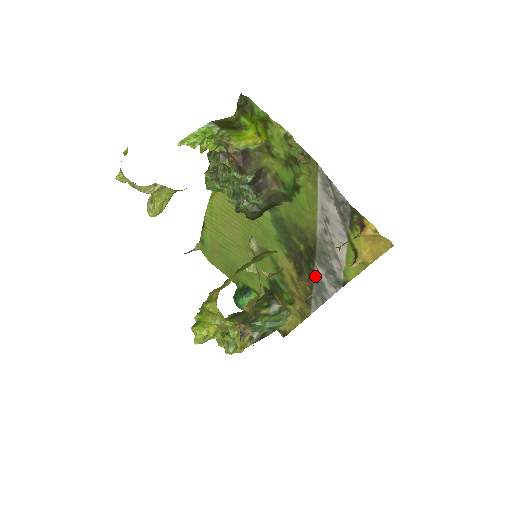
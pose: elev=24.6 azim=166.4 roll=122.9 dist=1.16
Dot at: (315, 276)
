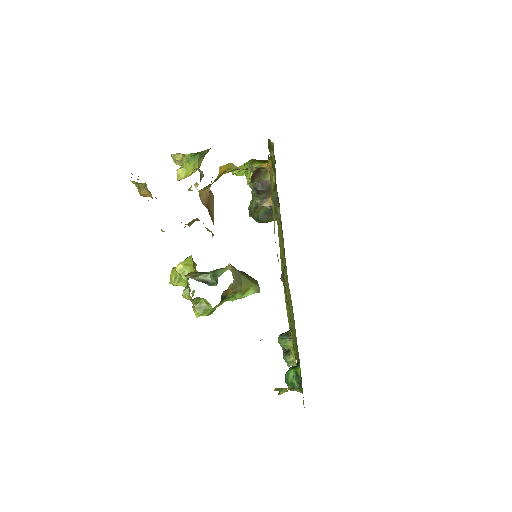
Dot at: occluded
